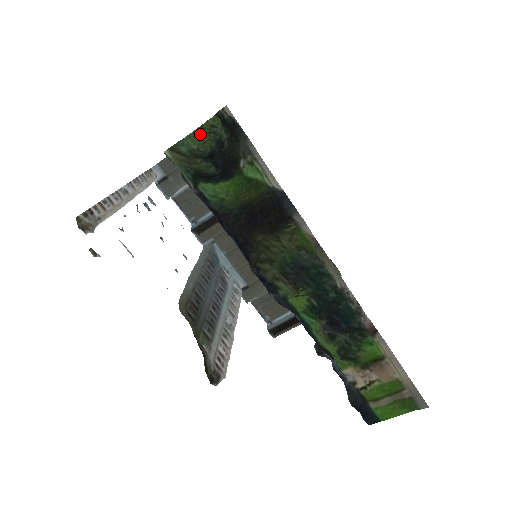
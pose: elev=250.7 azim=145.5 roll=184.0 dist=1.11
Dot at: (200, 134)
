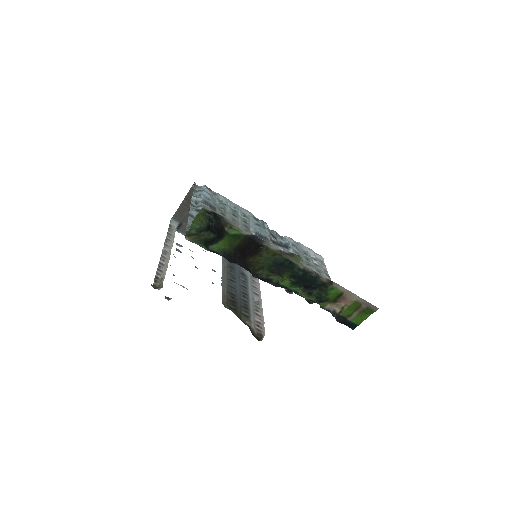
Dot at: (198, 218)
